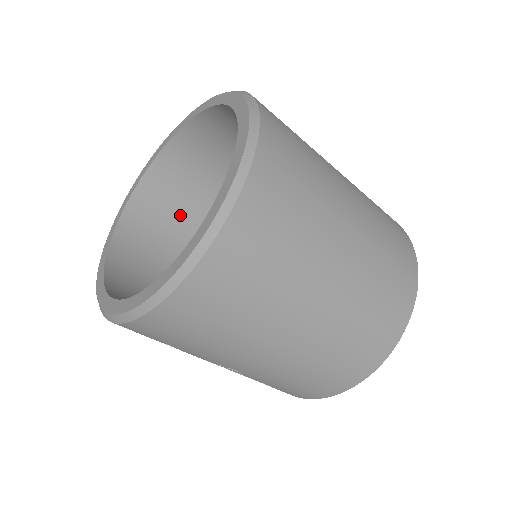
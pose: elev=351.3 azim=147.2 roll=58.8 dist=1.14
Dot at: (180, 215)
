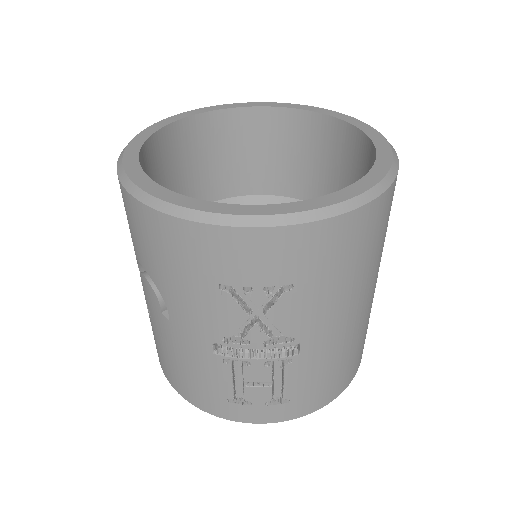
Dot at: occluded
